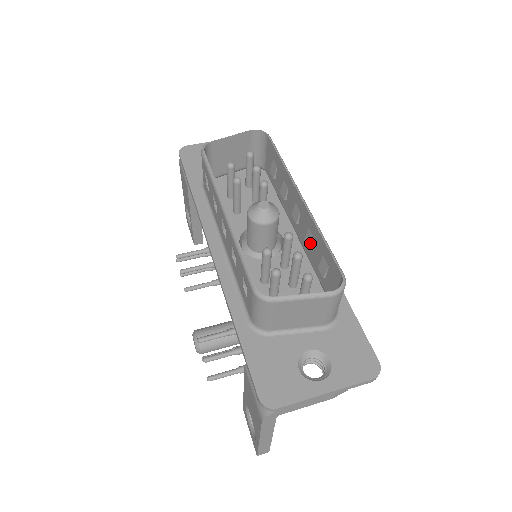
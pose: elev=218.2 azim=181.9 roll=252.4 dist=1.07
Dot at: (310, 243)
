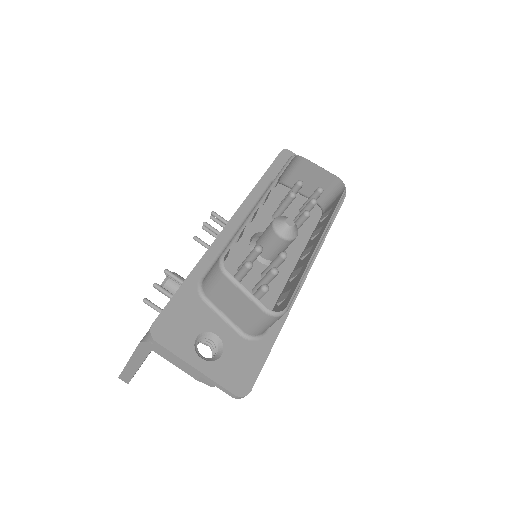
Dot at: (293, 276)
